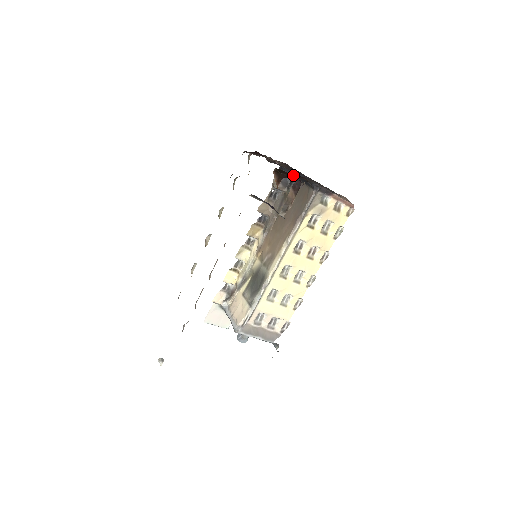
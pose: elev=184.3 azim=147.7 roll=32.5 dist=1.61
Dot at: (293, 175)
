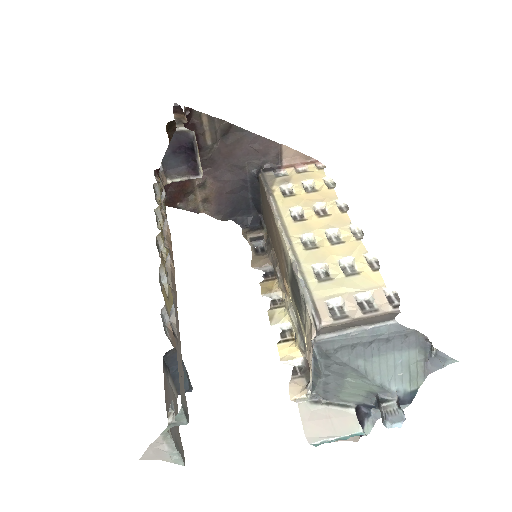
Dot at: occluded
